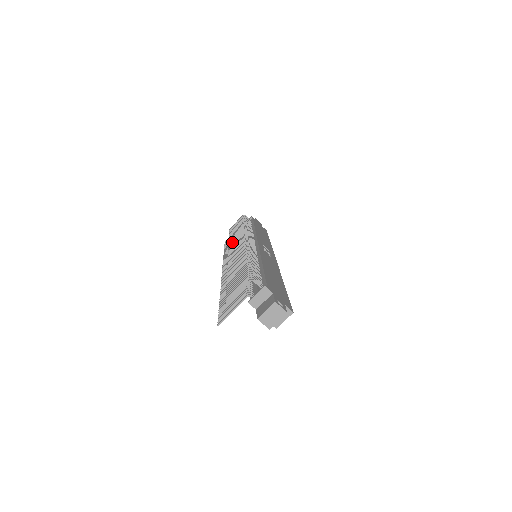
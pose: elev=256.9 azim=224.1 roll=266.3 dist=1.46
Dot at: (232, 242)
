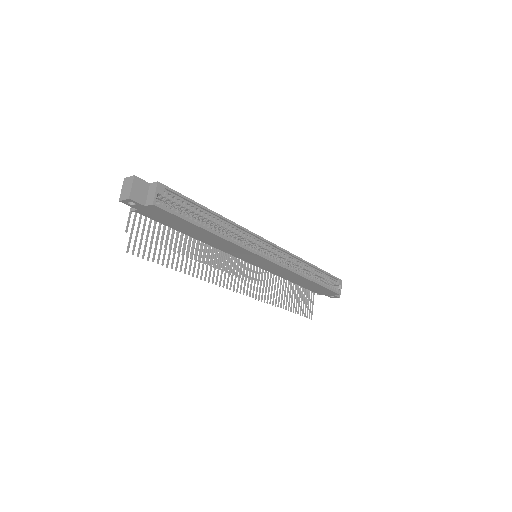
Dot at: occluded
